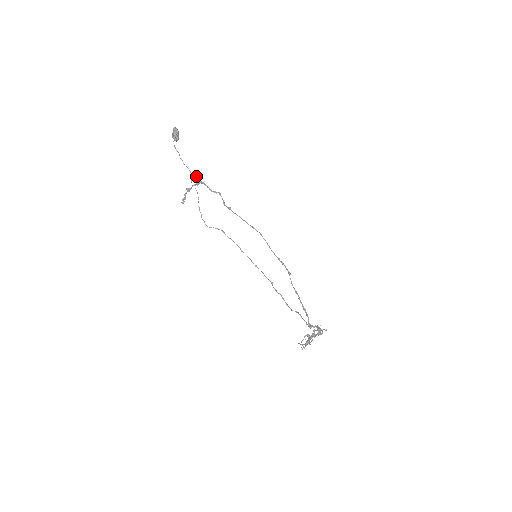
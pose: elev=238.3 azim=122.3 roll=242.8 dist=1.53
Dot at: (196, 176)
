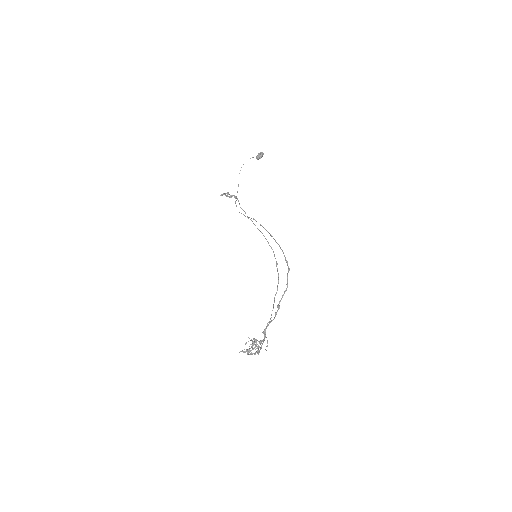
Dot at: occluded
